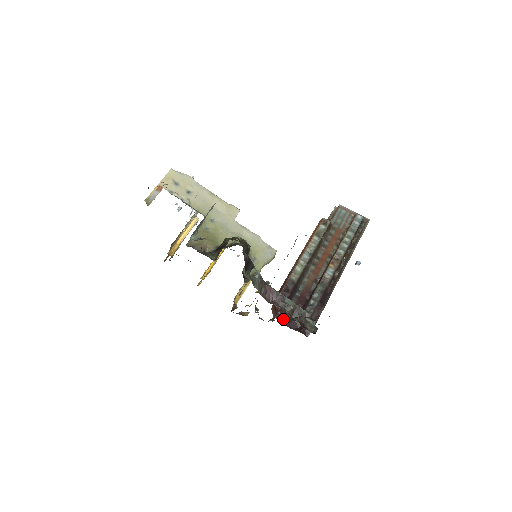
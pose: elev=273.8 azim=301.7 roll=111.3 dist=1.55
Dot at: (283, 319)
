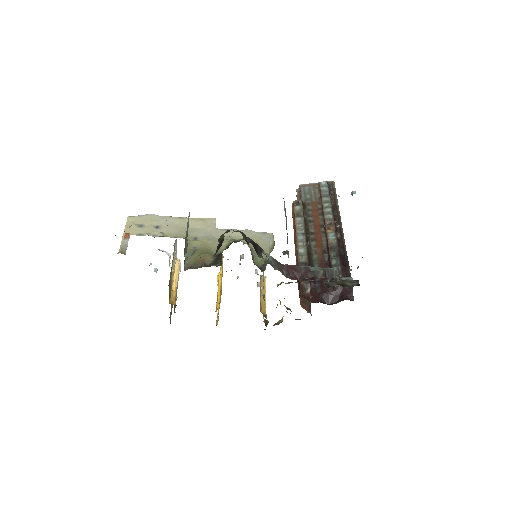
Dot at: (319, 300)
